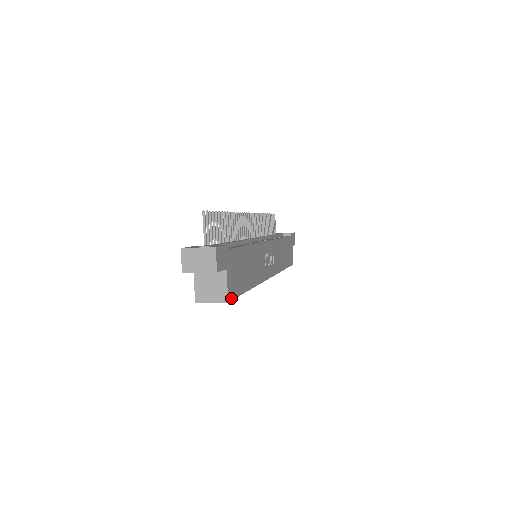
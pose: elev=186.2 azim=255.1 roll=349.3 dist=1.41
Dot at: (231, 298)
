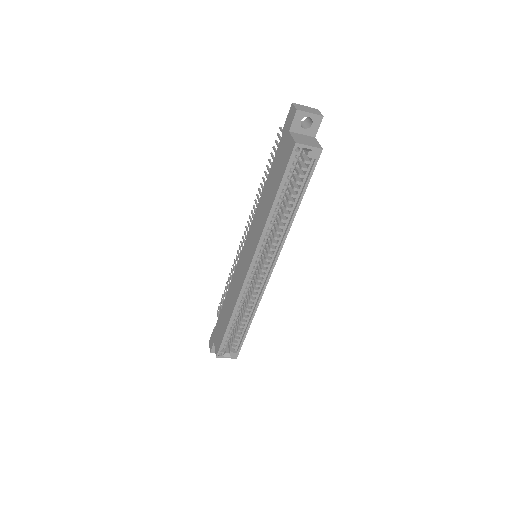
Dot at: (319, 156)
